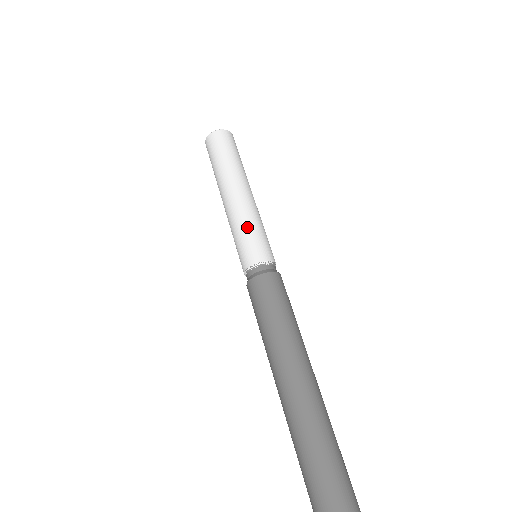
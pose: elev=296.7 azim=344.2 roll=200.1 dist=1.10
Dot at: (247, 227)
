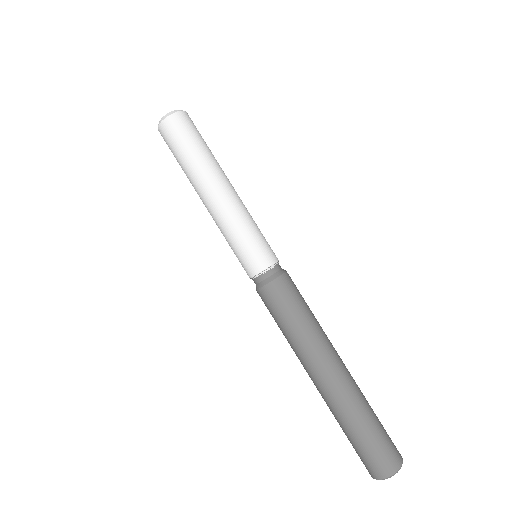
Dot at: (243, 232)
